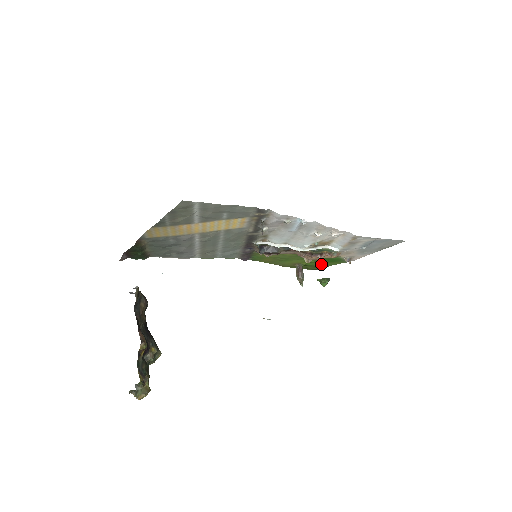
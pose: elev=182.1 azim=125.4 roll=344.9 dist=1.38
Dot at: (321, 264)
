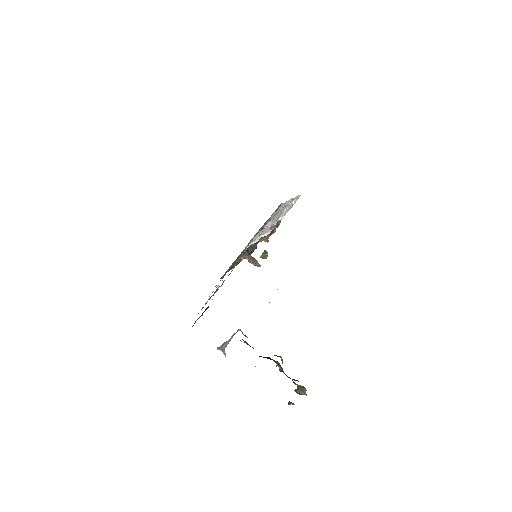
Dot at: occluded
